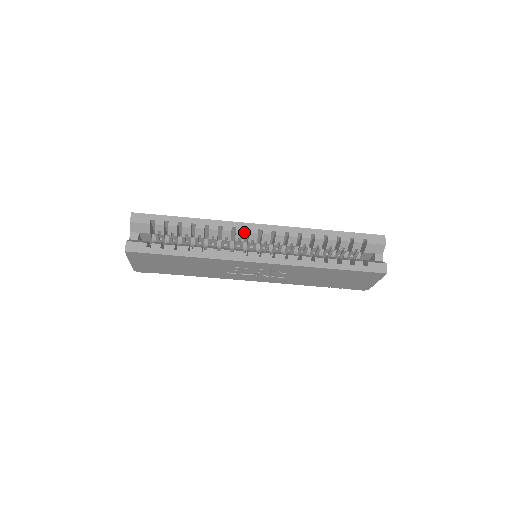
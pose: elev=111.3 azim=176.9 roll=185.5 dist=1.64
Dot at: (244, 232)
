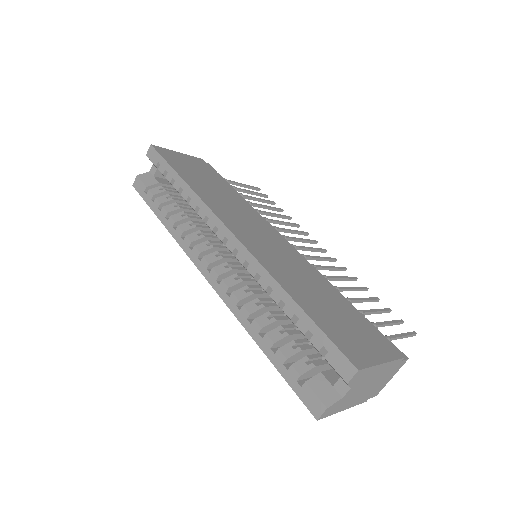
Dot at: (212, 230)
